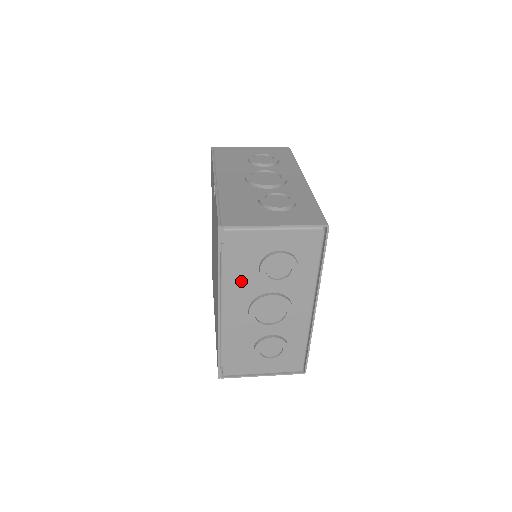
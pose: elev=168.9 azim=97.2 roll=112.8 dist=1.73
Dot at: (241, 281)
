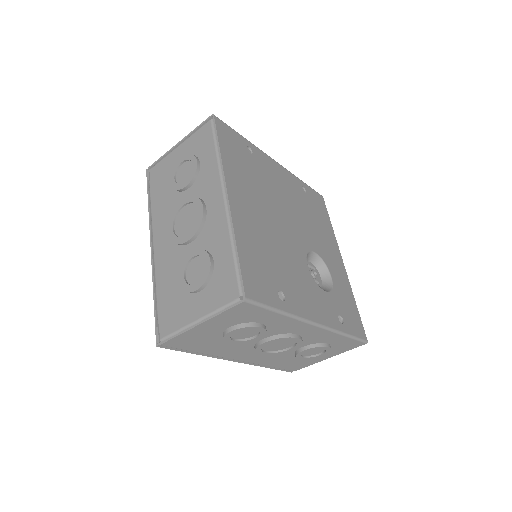
Dot at: (163, 205)
